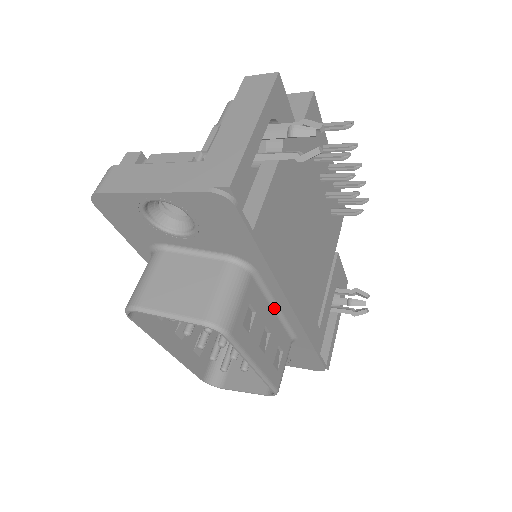
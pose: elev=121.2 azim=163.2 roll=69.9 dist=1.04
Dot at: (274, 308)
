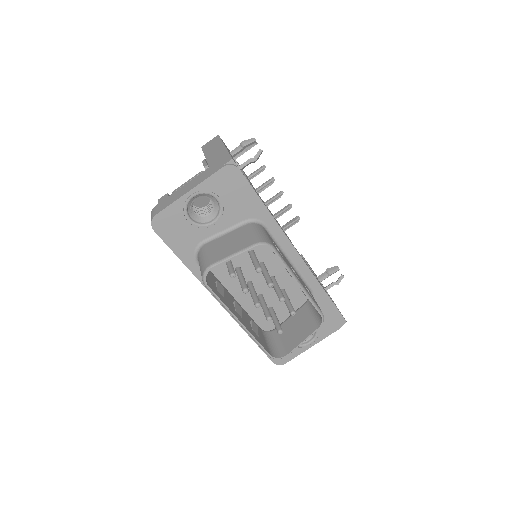
Dot at: (287, 259)
